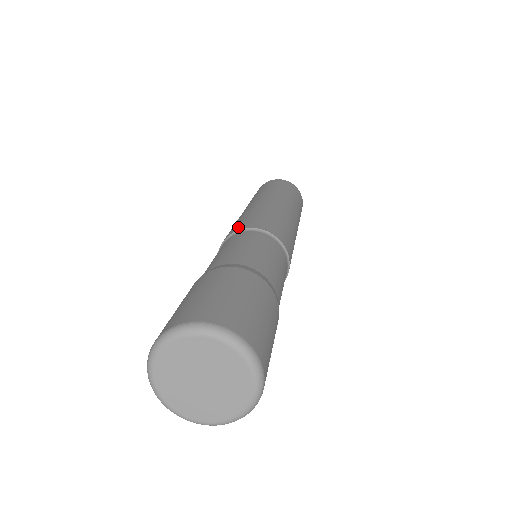
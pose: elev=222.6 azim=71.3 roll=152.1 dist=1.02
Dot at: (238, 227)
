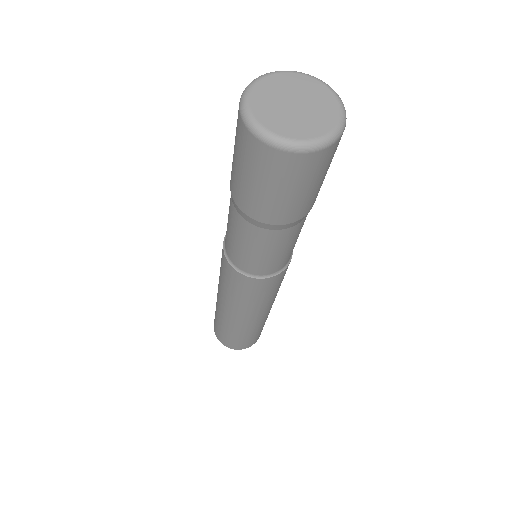
Dot at: occluded
